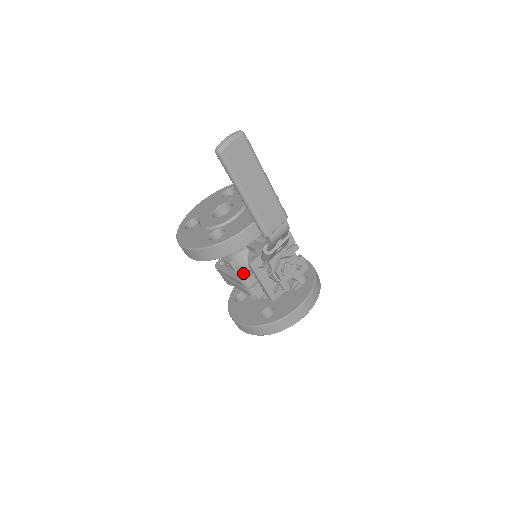
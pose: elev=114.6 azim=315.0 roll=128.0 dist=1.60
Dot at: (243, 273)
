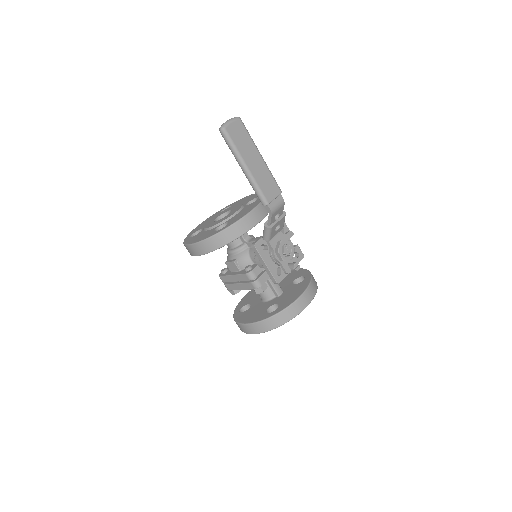
Dot at: (247, 267)
